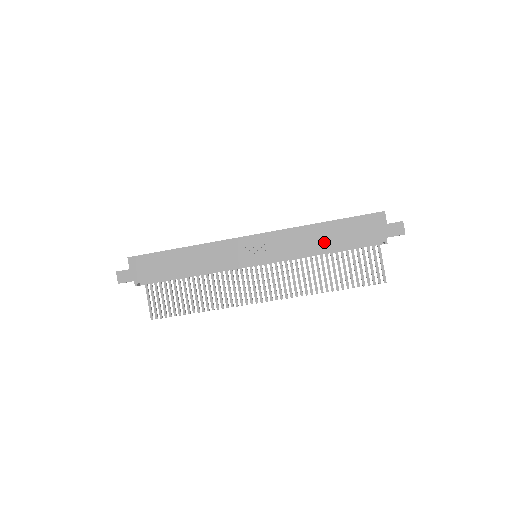
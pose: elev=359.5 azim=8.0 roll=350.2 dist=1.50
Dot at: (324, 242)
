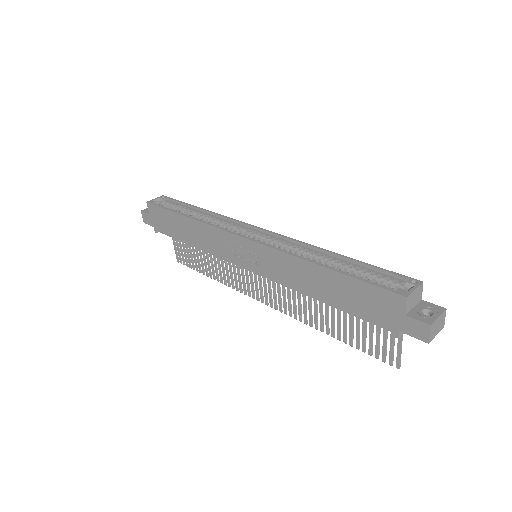
Dot at: (318, 290)
